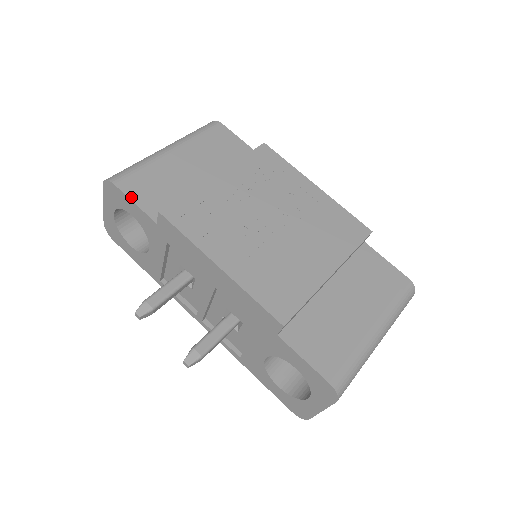
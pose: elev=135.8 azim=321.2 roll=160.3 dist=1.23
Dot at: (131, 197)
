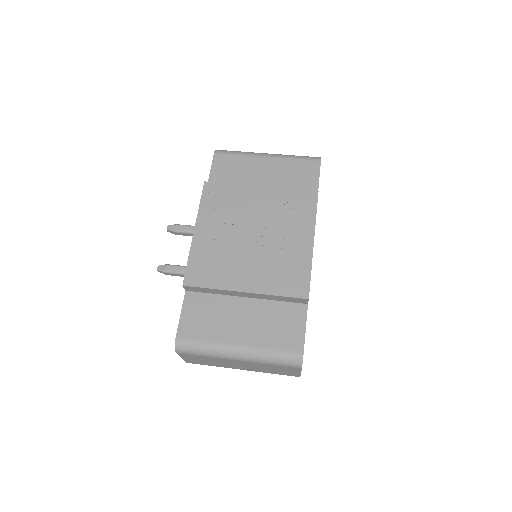
Dot at: (213, 167)
